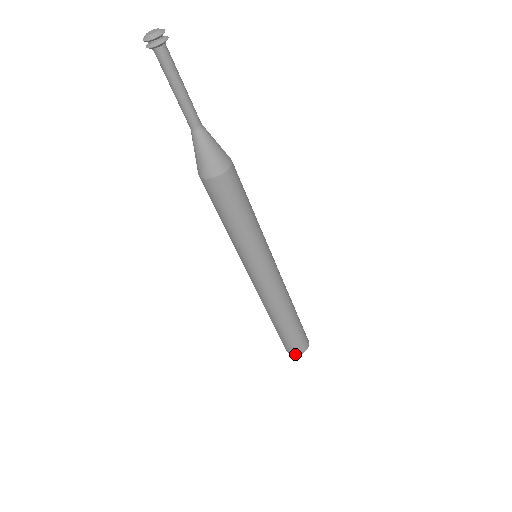
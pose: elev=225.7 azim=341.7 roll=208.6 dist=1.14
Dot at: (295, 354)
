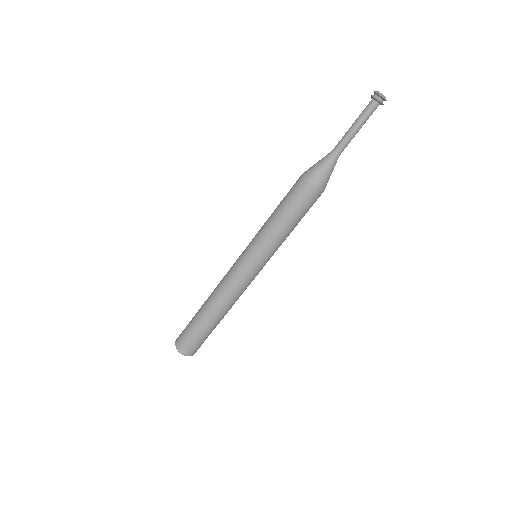
Dot at: (188, 354)
